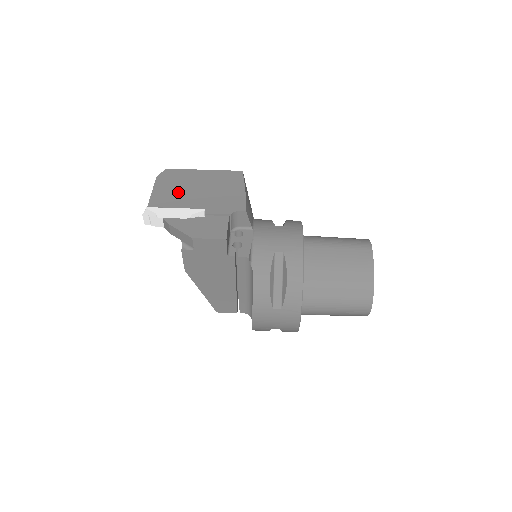
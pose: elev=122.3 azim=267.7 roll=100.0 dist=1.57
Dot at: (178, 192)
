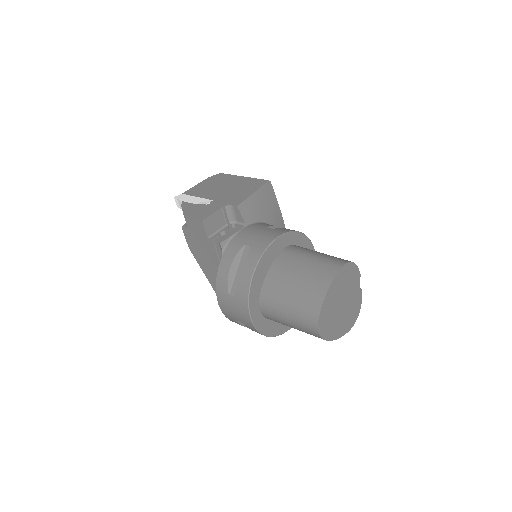
Dot at: (210, 188)
